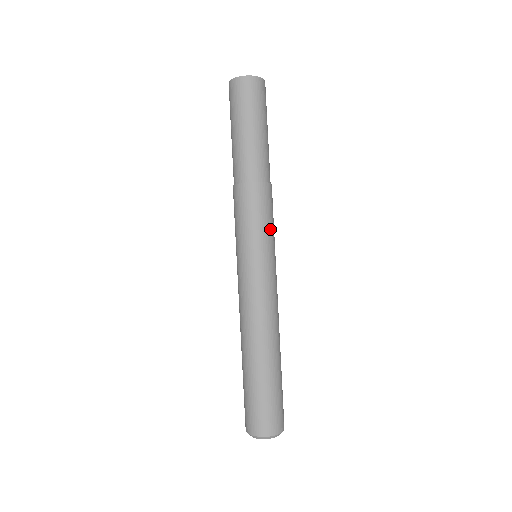
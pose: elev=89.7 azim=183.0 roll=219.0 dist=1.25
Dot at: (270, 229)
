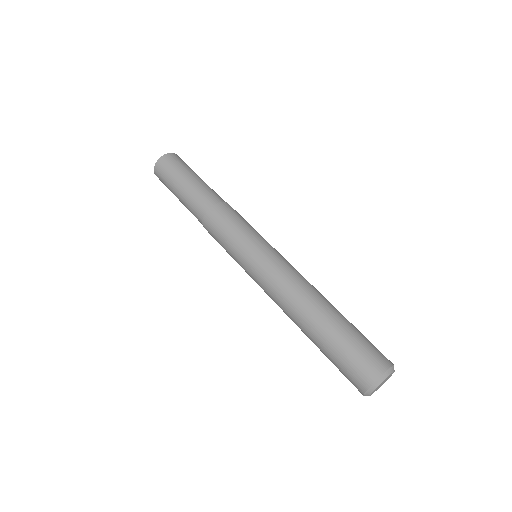
Dot at: (245, 228)
